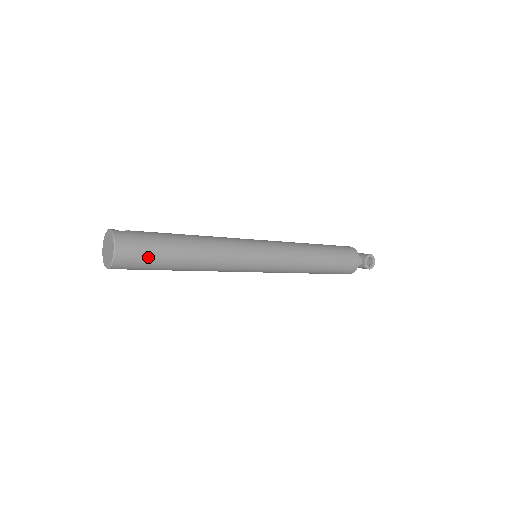
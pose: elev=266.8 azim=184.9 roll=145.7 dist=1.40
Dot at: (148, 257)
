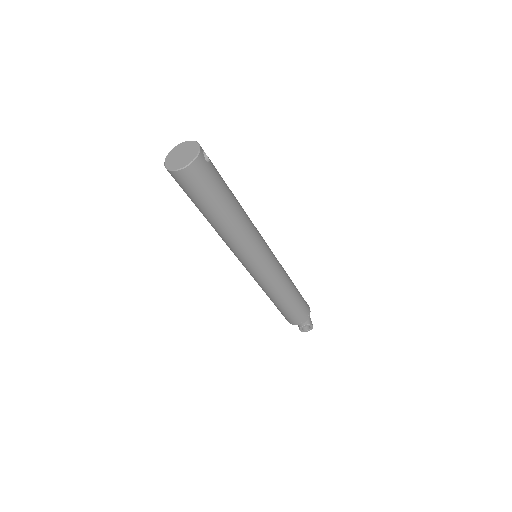
Dot at: (197, 193)
